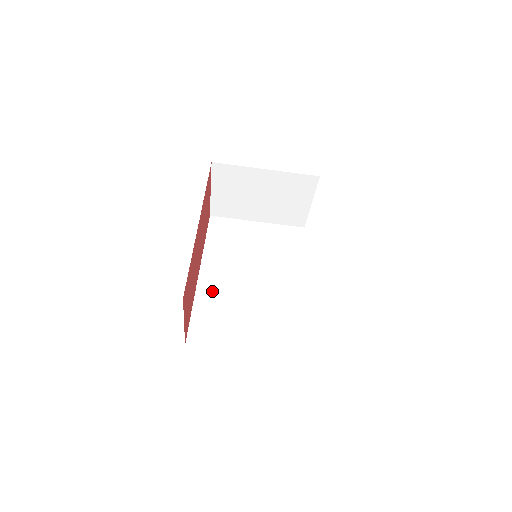
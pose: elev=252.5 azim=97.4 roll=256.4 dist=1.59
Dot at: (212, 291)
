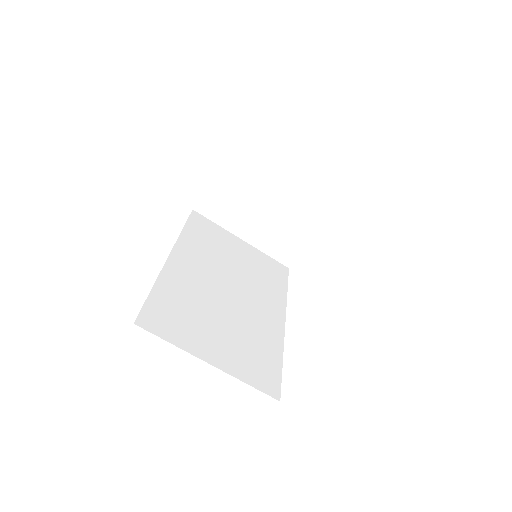
Dot at: (181, 280)
